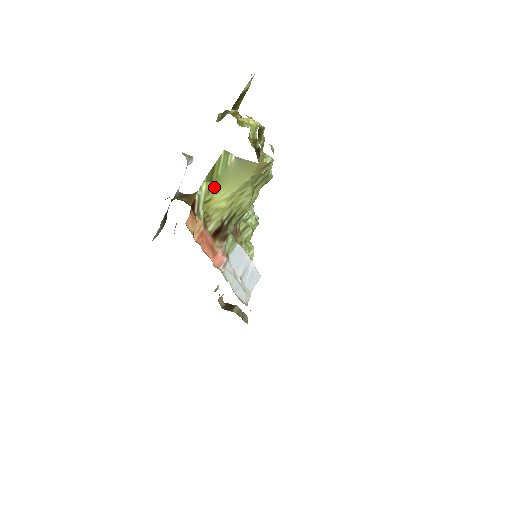
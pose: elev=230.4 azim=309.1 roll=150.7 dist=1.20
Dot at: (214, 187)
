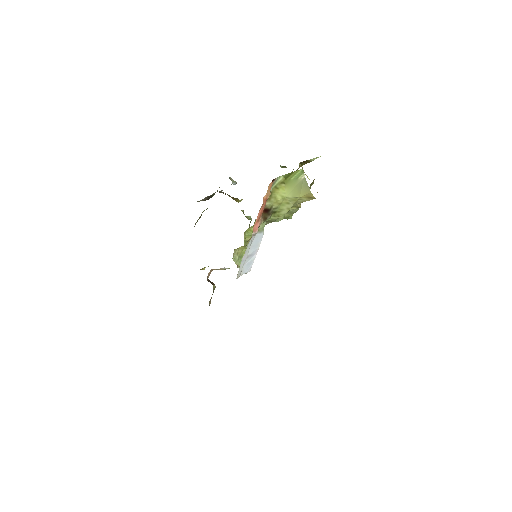
Dot at: (284, 184)
